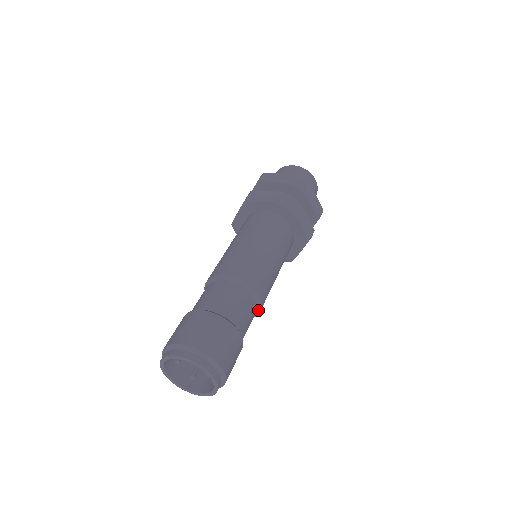
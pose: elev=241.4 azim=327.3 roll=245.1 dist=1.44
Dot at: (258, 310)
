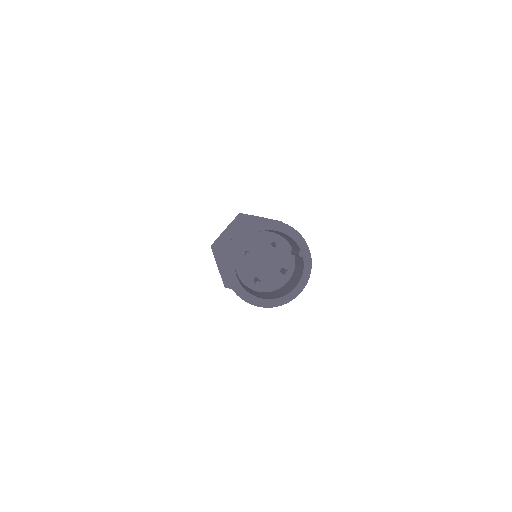
Dot at: occluded
